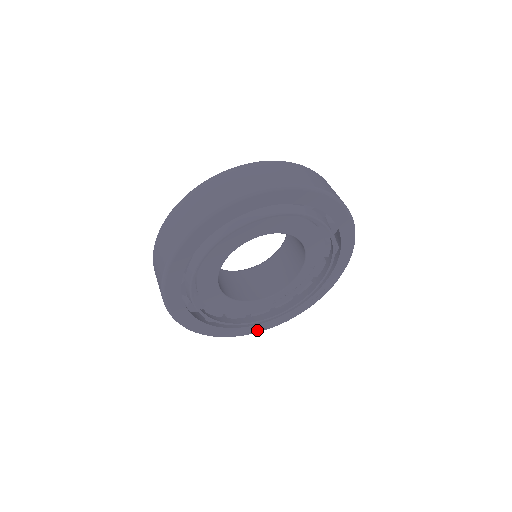
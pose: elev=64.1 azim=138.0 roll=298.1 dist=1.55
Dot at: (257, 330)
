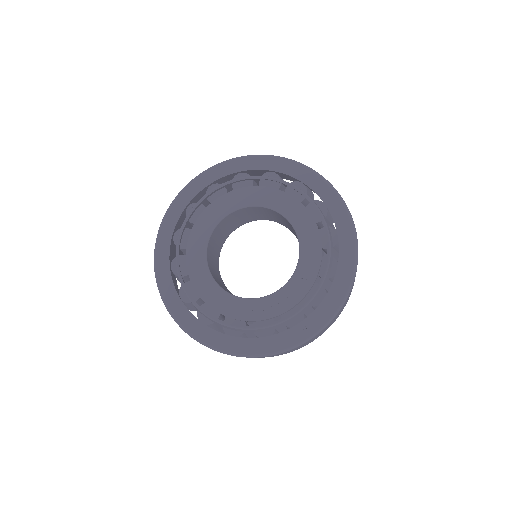
Dot at: (220, 345)
